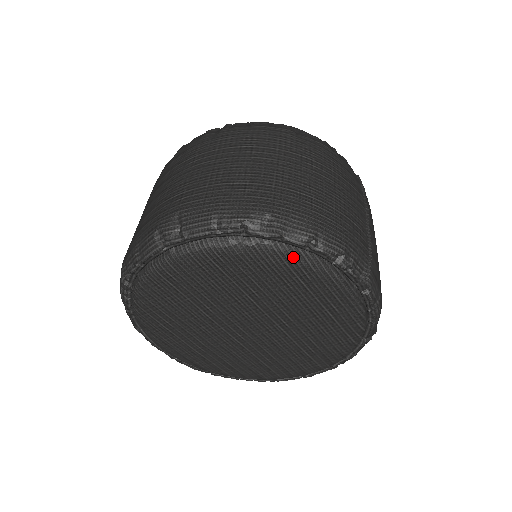
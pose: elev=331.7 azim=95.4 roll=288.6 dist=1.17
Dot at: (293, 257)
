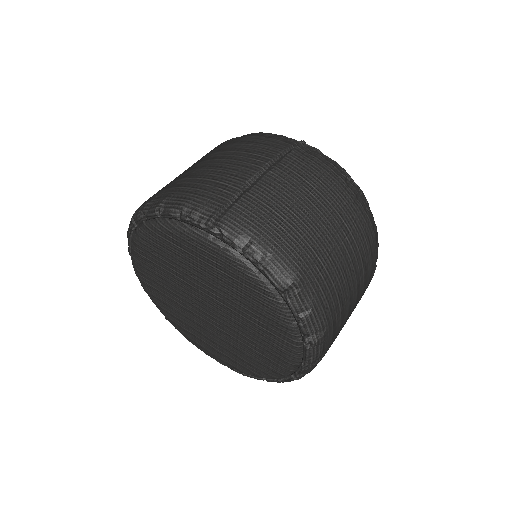
Dot at: (156, 227)
